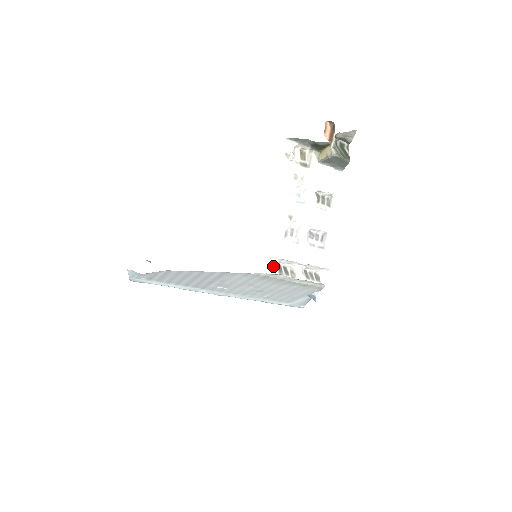
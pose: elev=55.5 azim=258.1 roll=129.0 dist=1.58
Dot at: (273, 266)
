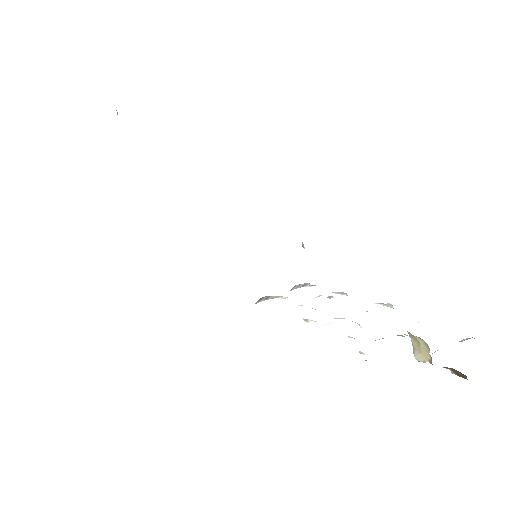
Dot at: occluded
